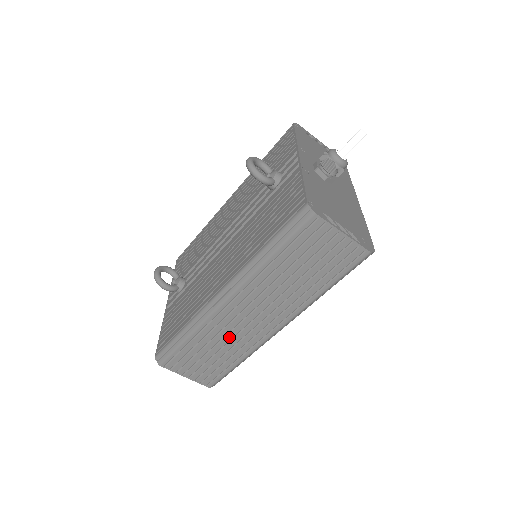
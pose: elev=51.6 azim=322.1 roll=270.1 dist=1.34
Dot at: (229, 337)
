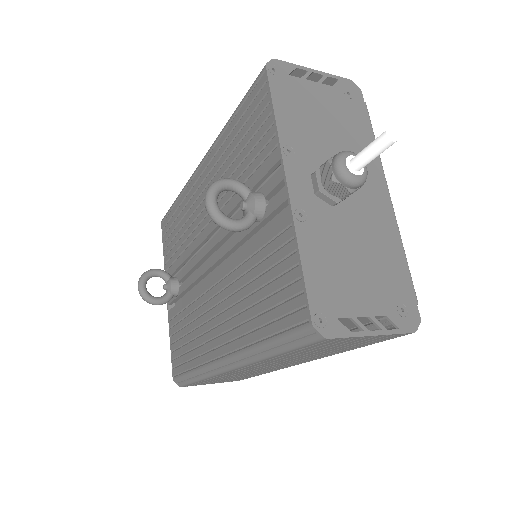
Dot at: (247, 373)
